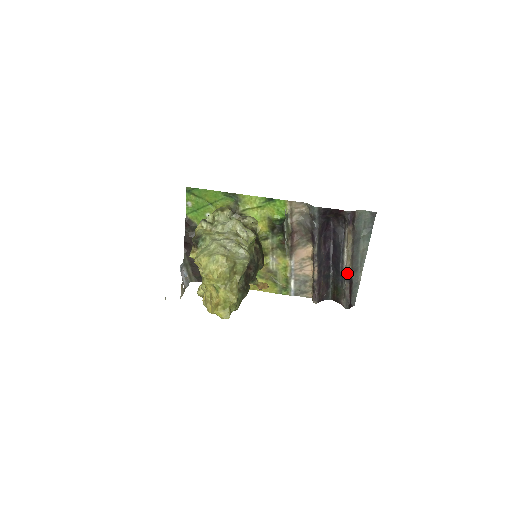
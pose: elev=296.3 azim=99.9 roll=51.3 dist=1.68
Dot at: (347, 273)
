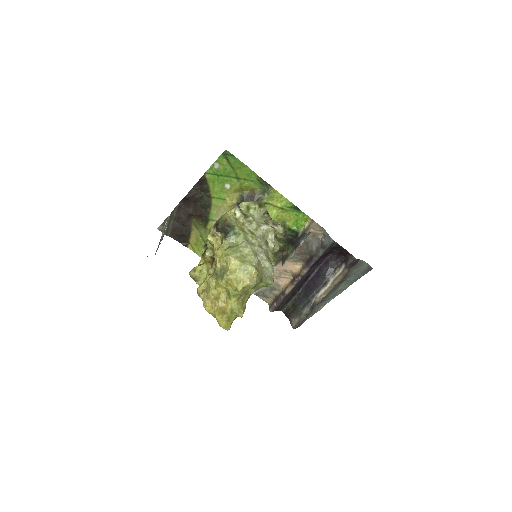
Dot at: (316, 303)
